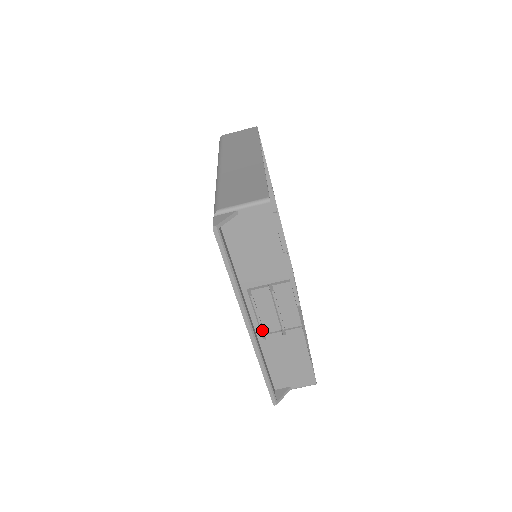
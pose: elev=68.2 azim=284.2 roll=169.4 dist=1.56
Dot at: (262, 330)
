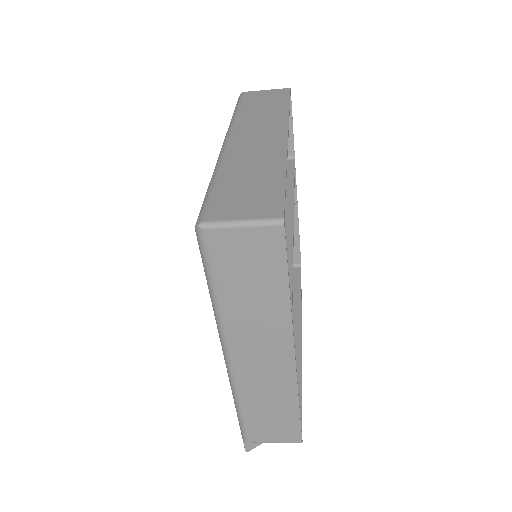
Dot at: occluded
